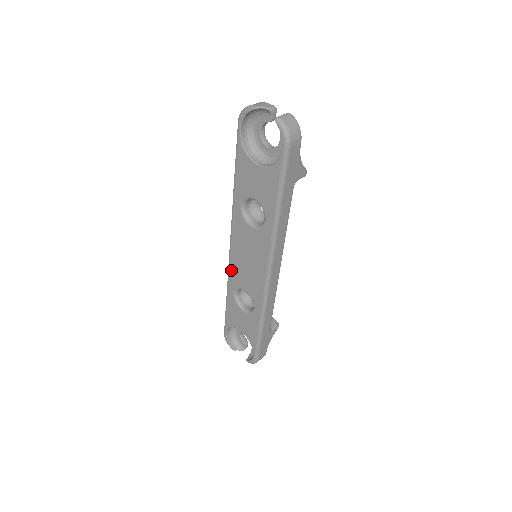
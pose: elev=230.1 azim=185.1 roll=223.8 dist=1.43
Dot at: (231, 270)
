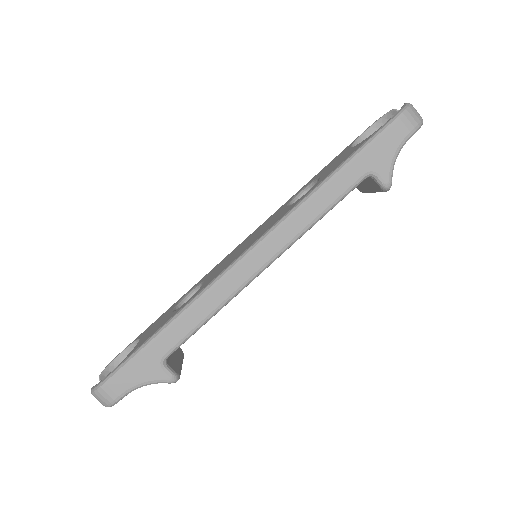
Dot at: (218, 264)
